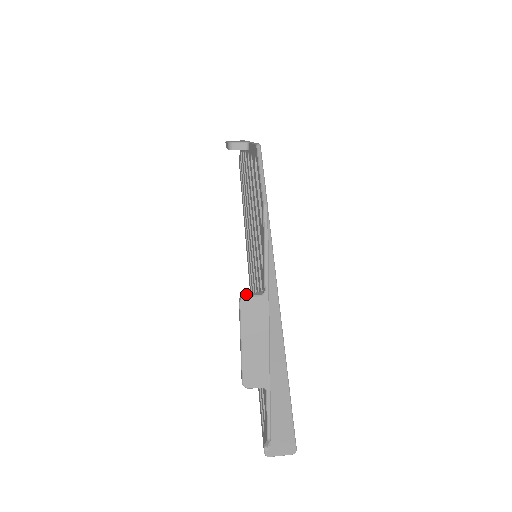
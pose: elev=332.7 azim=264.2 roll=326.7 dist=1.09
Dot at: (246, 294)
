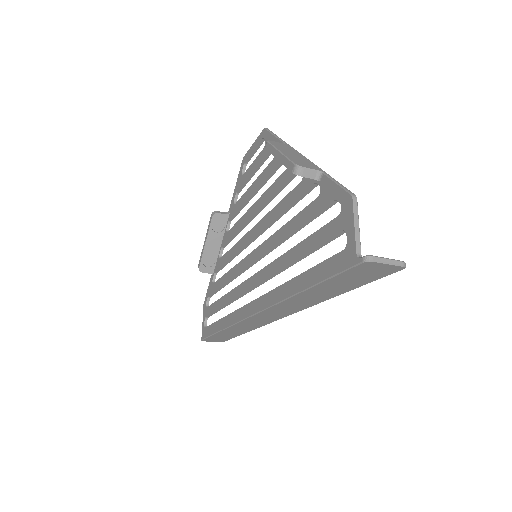
Dot at: occluded
